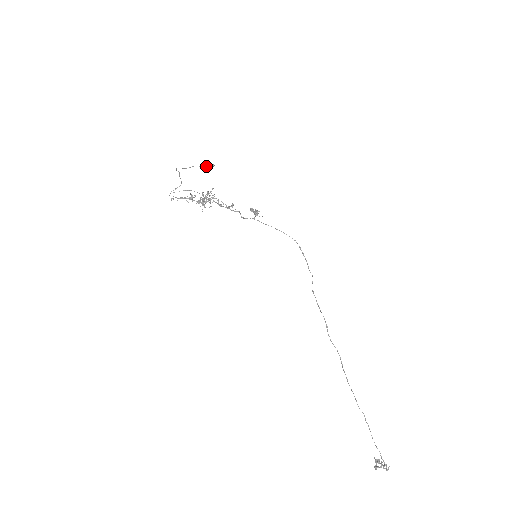
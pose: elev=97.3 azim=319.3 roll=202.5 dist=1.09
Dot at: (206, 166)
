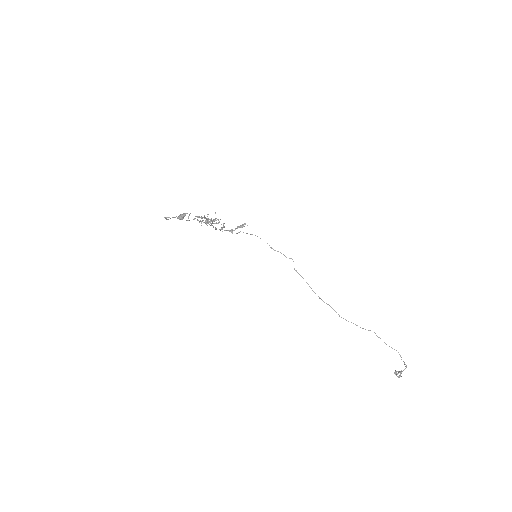
Dot at: (180, 216)
